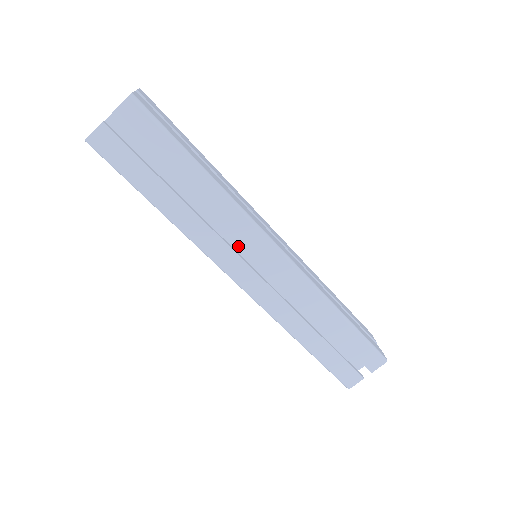
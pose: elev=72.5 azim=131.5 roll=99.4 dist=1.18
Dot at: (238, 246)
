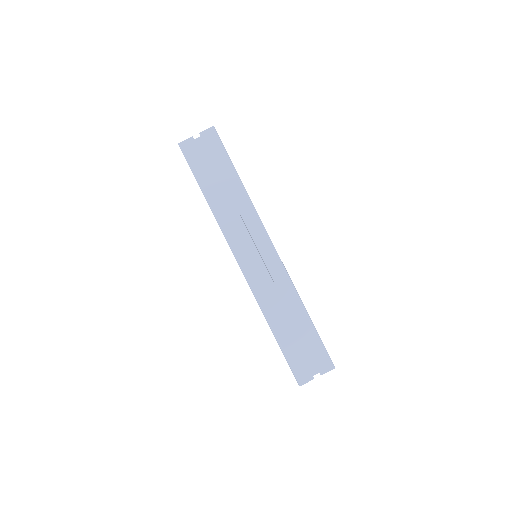
Dot at: (246, 241)
